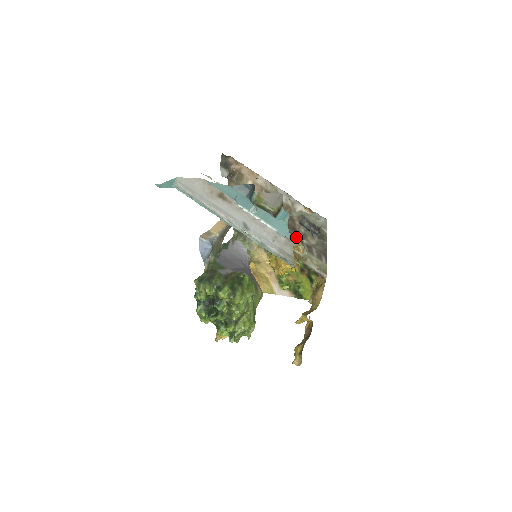
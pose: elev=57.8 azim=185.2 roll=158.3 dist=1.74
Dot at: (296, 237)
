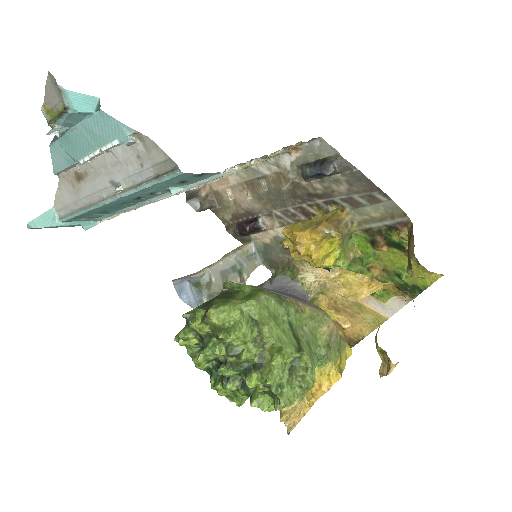
Dot at: (323, 204)
